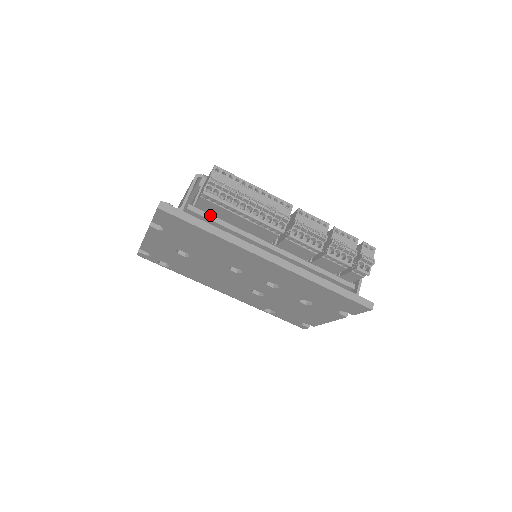
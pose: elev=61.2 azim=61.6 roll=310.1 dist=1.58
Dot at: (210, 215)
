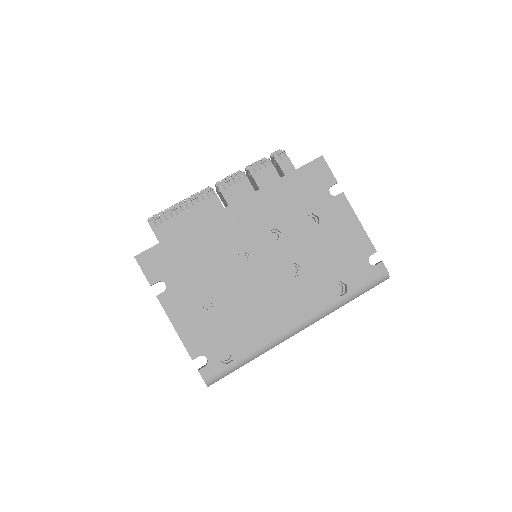
Dot at: occluded
